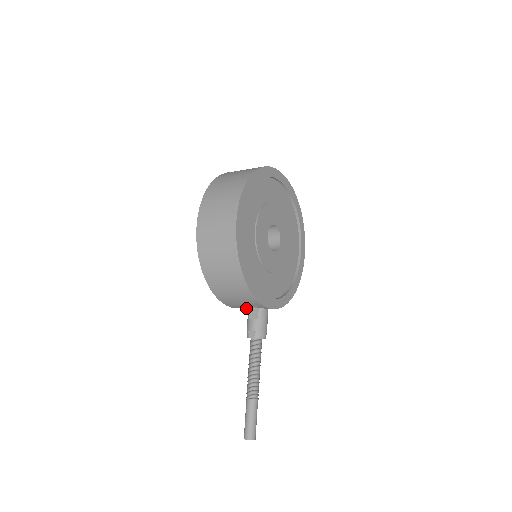
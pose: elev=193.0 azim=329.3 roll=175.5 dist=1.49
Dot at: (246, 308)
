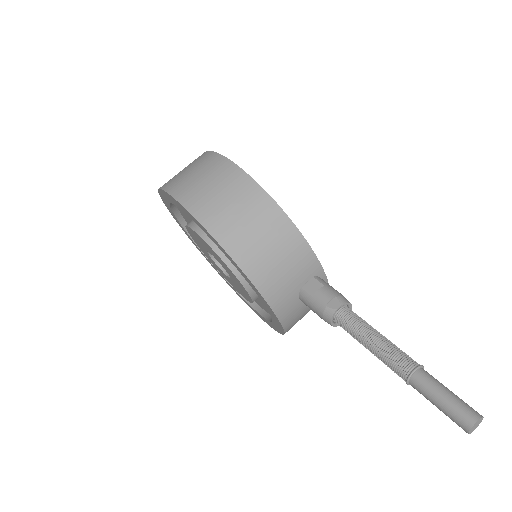
Dot at: (293, 306)
